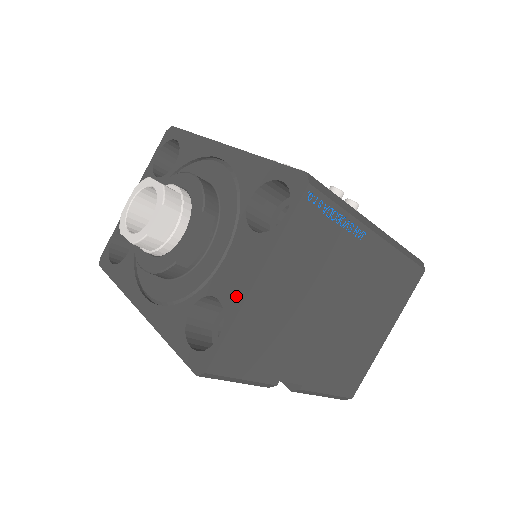
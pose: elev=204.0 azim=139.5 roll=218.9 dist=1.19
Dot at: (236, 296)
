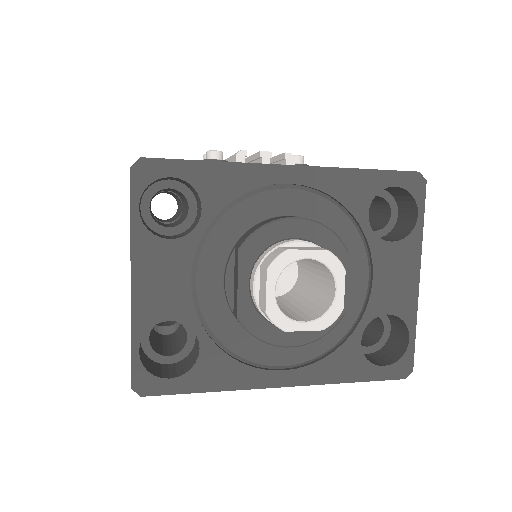
Dot at: (407, 301)
